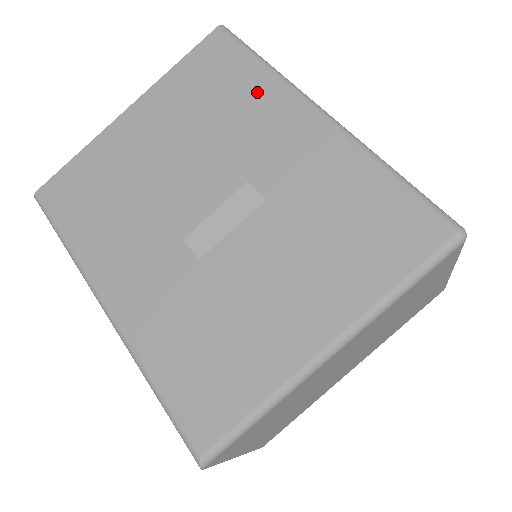
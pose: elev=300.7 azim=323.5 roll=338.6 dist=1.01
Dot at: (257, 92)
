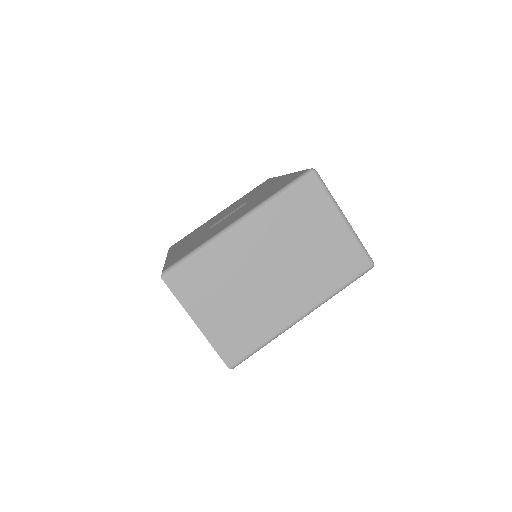
Dot at: (268, 183)
